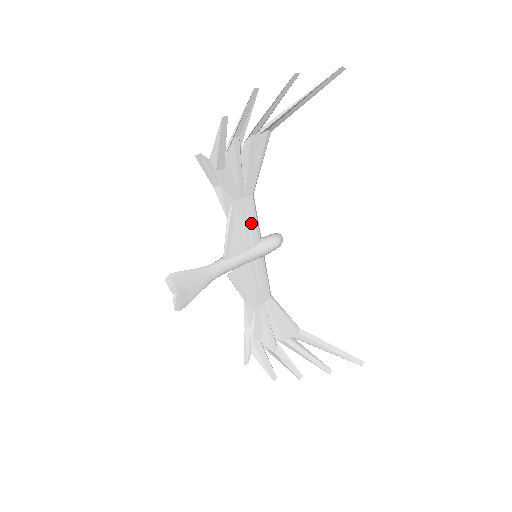
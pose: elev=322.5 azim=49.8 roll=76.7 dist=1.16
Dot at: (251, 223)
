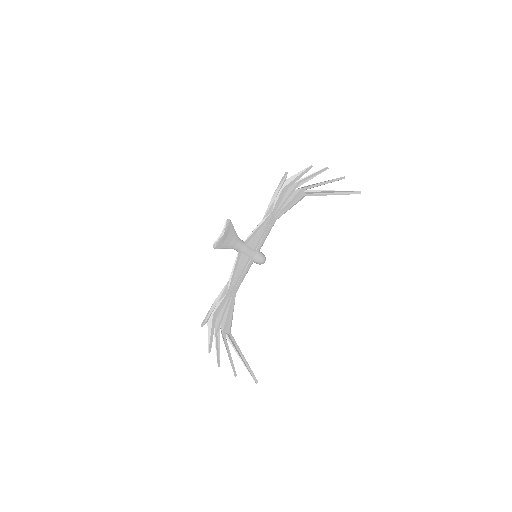
Dot at: (265, 235)
